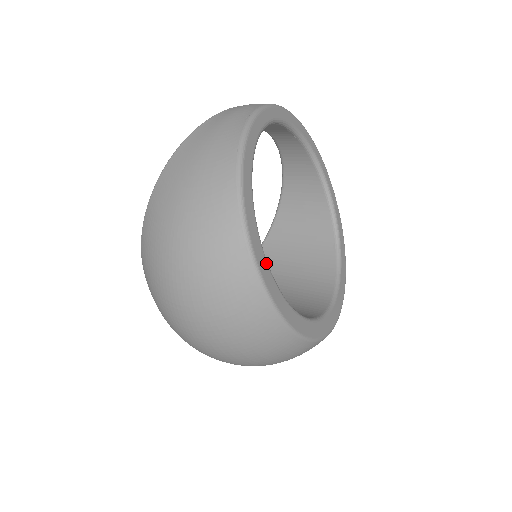
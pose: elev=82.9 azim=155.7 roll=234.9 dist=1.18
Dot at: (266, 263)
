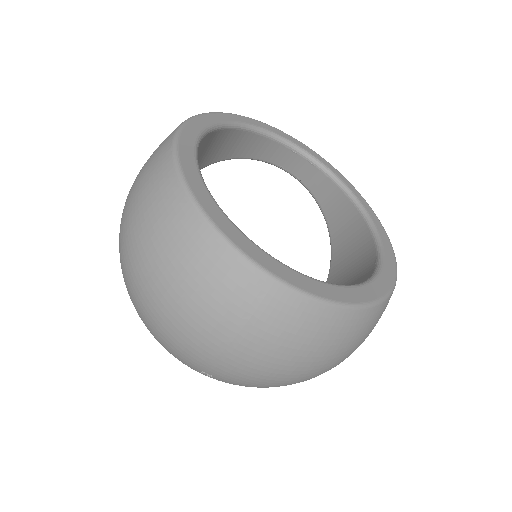
Dot at: (196, 168)
